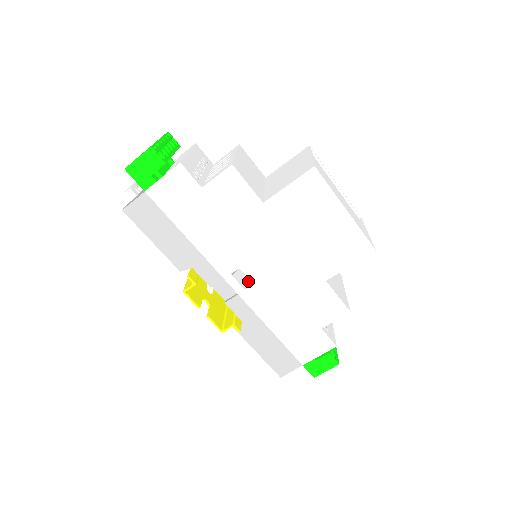
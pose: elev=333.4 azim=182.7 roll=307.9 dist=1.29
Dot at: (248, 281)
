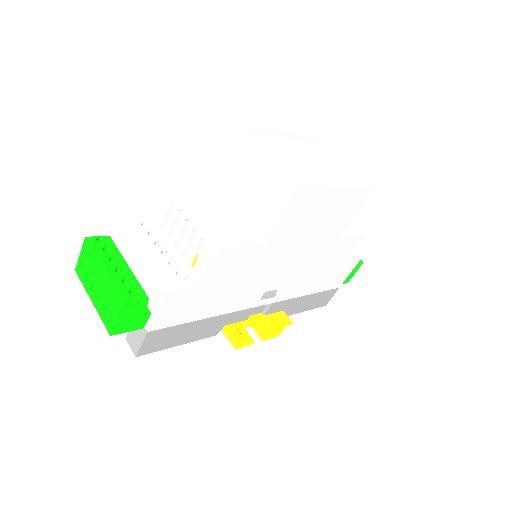
Dot at: (275, 290)
